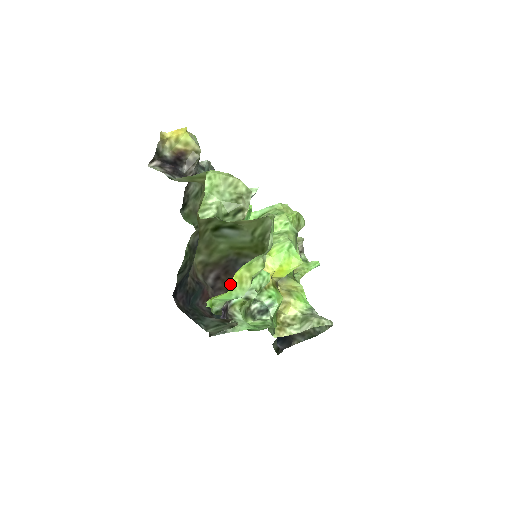
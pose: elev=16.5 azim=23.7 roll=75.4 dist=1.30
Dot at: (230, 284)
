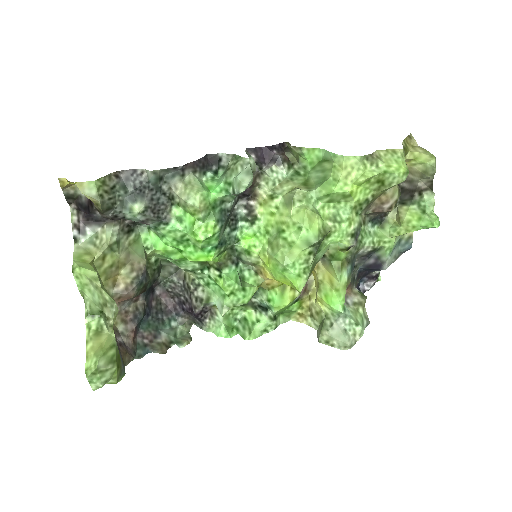
Dot at: occluded
